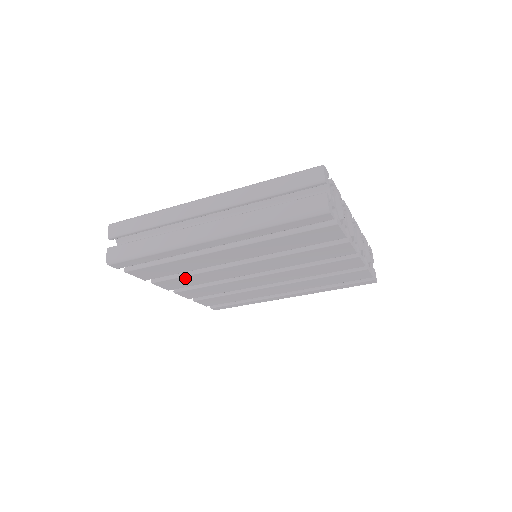
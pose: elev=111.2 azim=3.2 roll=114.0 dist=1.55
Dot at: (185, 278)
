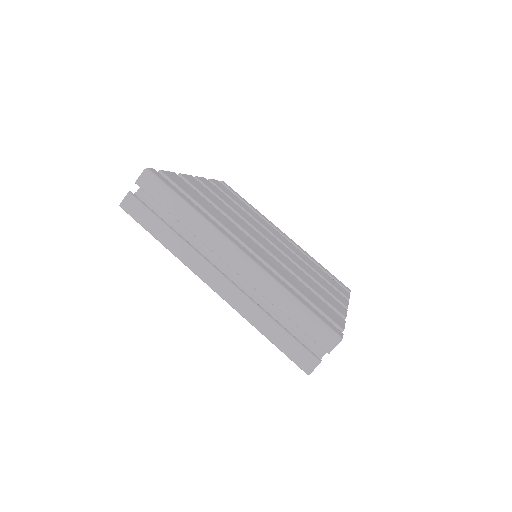
Dot at: occluded
